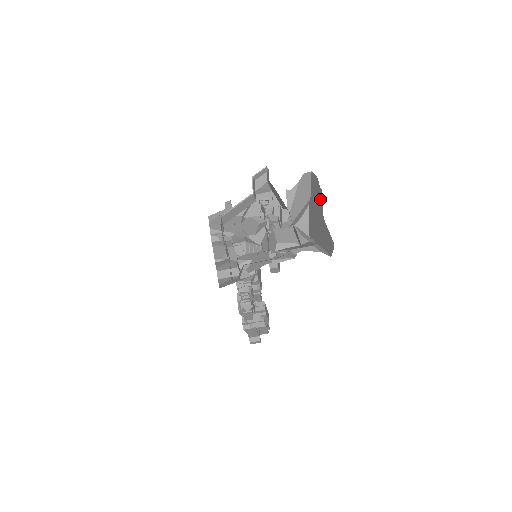
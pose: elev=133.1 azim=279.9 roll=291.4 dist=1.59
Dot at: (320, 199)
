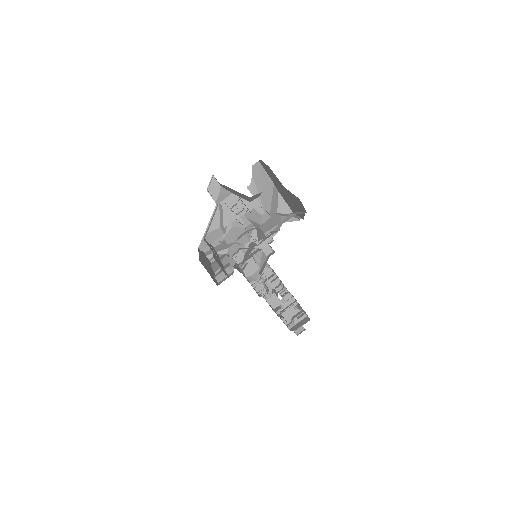
Dot at: (273, 175)
